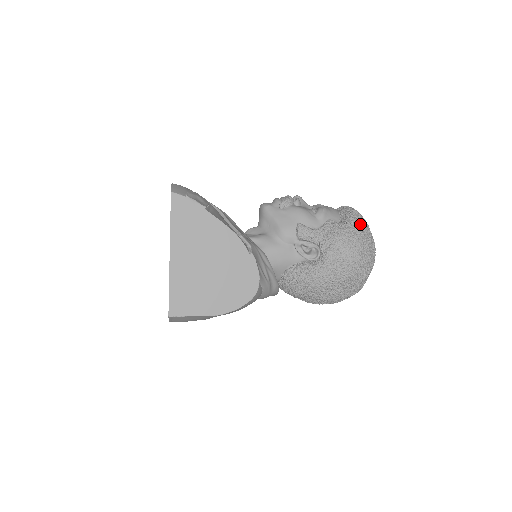
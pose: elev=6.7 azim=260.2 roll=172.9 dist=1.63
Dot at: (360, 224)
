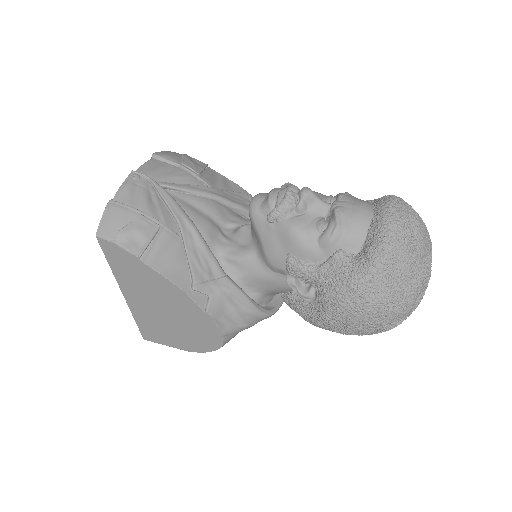
Dot at: (388, 268)
